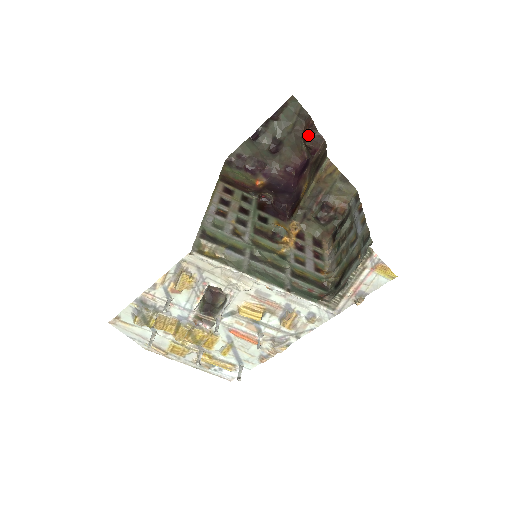
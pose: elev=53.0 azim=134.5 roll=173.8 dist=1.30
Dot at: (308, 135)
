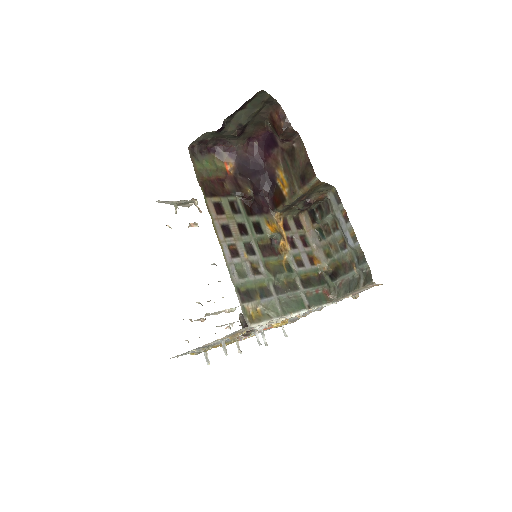
Dot at: (283, 133)
